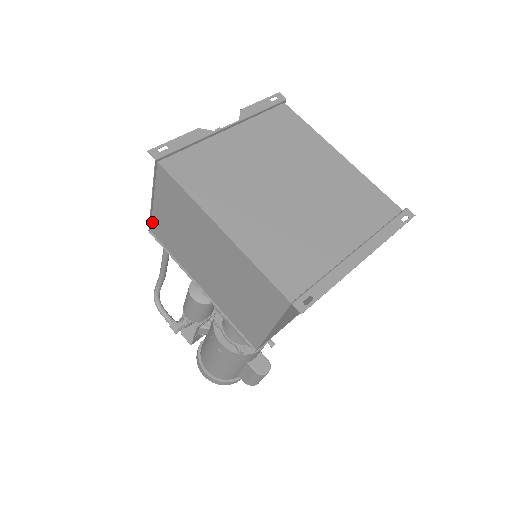
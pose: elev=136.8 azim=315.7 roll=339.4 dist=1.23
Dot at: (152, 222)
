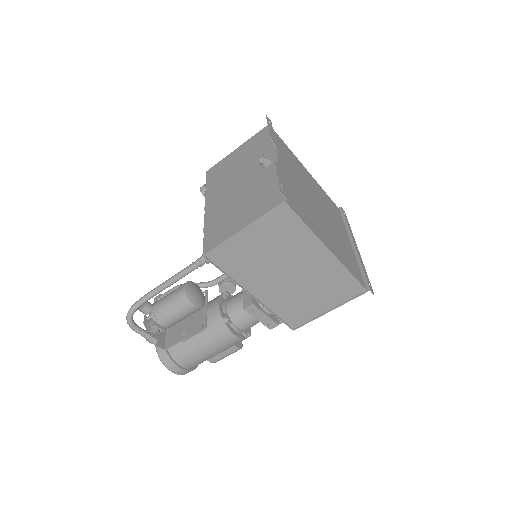
Dot at: (216, 247)
